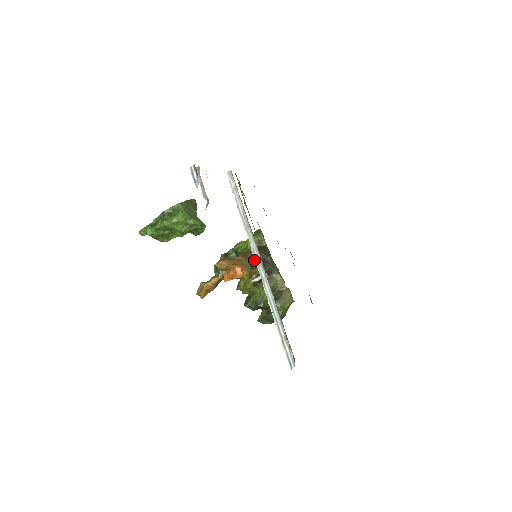
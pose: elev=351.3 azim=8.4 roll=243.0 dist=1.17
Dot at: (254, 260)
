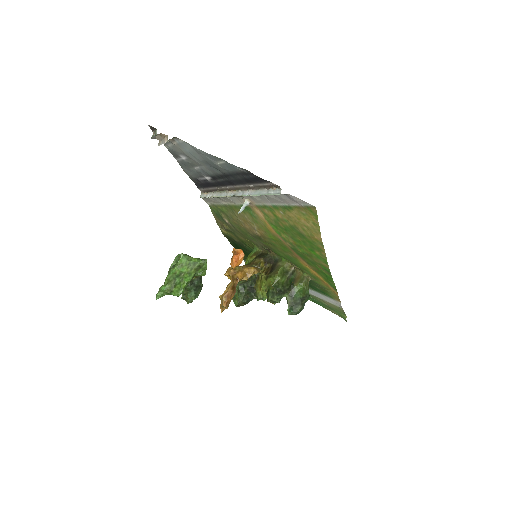
Dot at: (258, 264)
